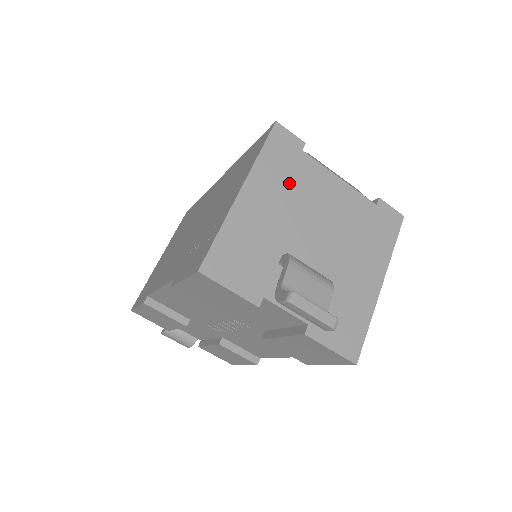
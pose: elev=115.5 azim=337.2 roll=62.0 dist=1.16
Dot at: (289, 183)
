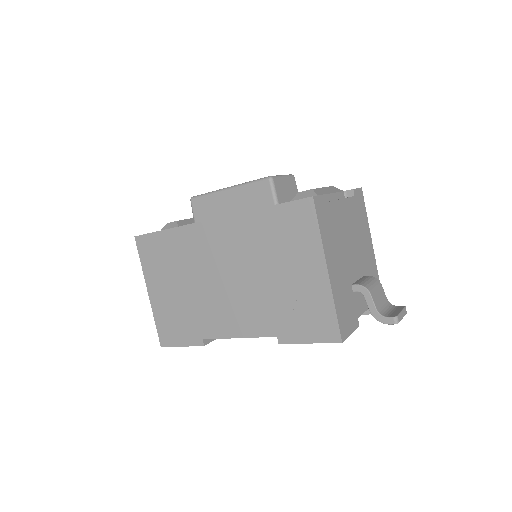
Dot at: (334, 235)
